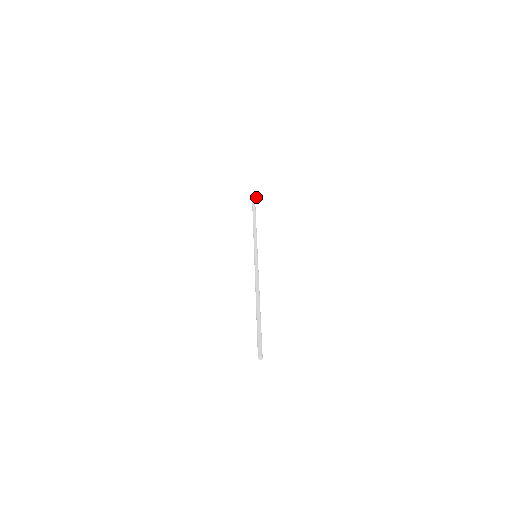
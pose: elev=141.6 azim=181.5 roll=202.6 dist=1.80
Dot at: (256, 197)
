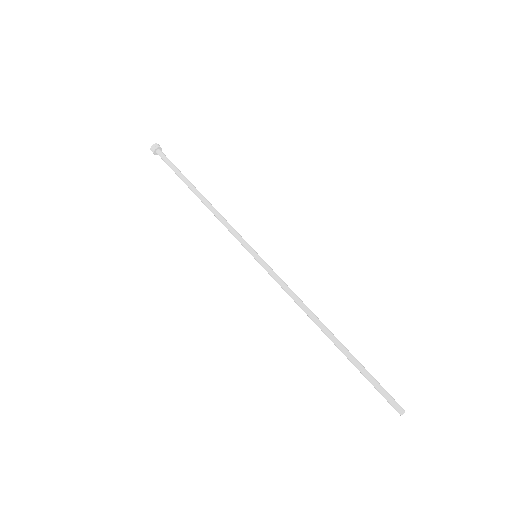
Dot at: (161, 148)
